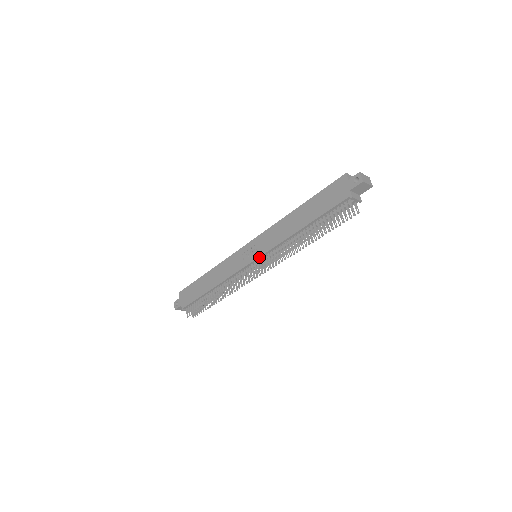
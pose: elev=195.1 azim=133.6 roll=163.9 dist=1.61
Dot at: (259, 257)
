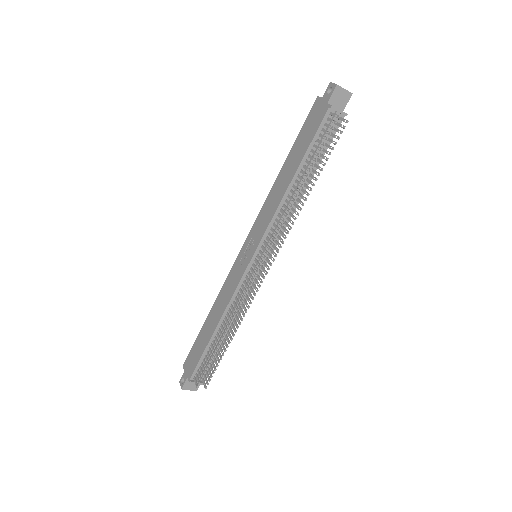
Dot at: (257, 247)
